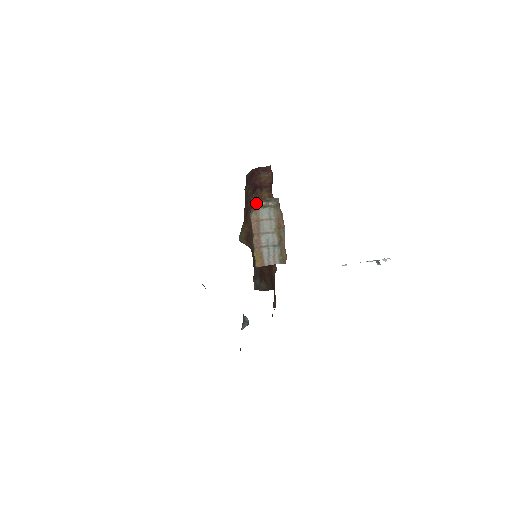
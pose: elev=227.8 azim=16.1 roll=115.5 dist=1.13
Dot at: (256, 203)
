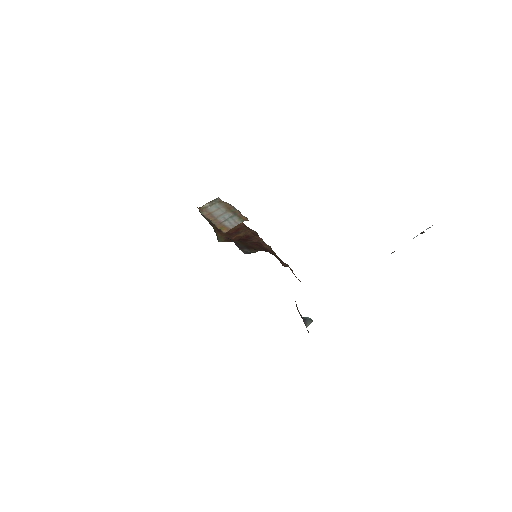
Dot at: (202, 207)
